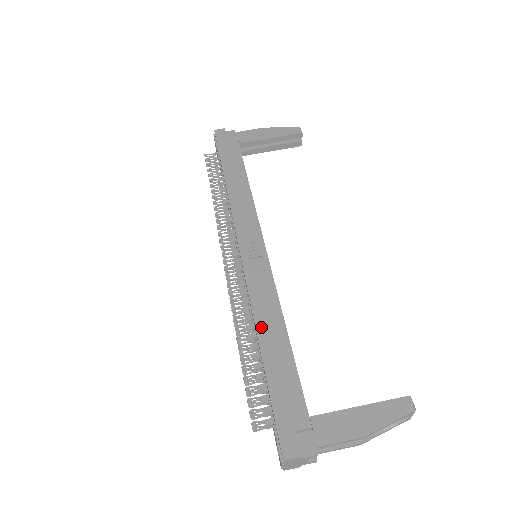
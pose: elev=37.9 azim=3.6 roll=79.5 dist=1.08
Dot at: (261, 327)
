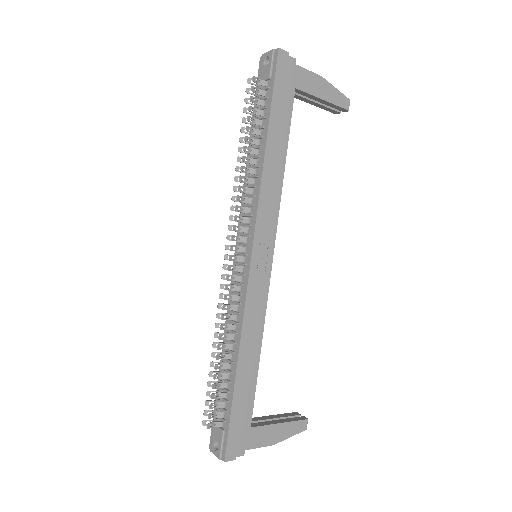
Dot at: (244, 349)
